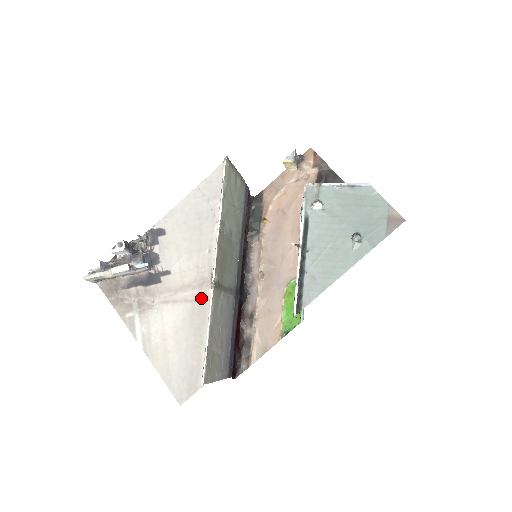
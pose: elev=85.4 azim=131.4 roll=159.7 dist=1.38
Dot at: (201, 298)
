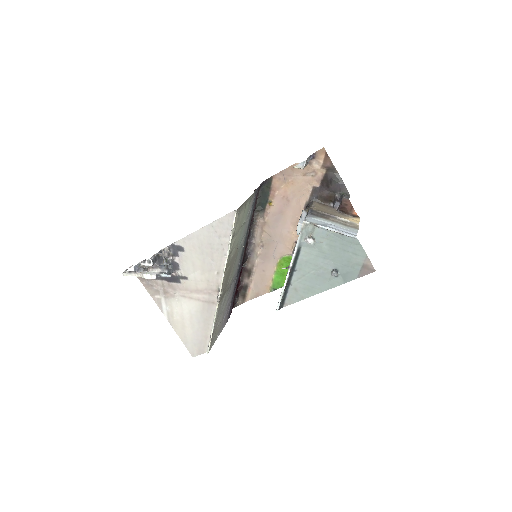
Dot at: (210, 301)
